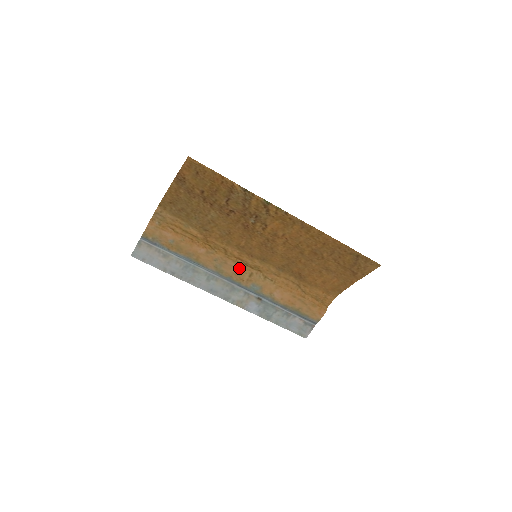
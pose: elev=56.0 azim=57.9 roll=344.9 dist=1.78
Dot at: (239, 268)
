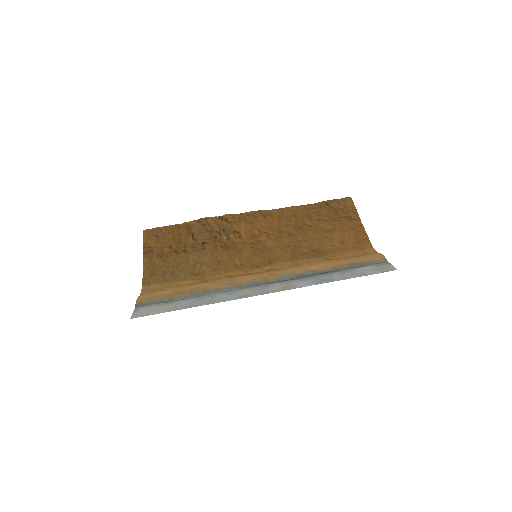
Dot at: (254, 276)
